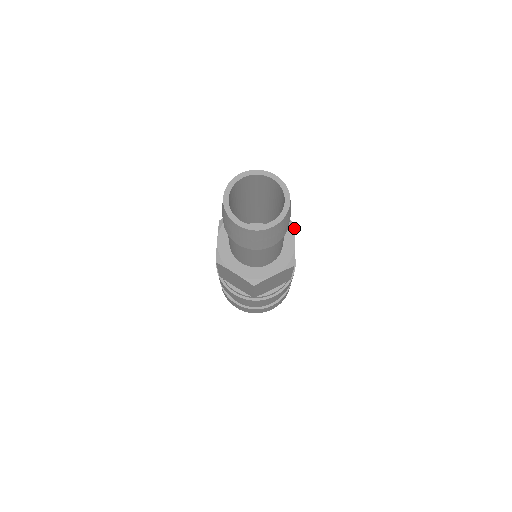
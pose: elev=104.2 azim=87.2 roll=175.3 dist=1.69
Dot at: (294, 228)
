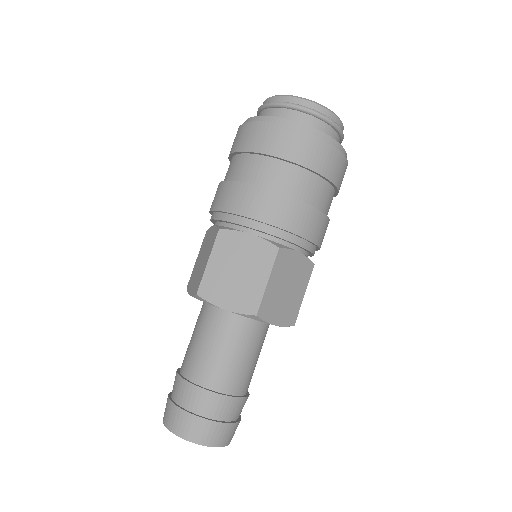
Dot at: occluded
